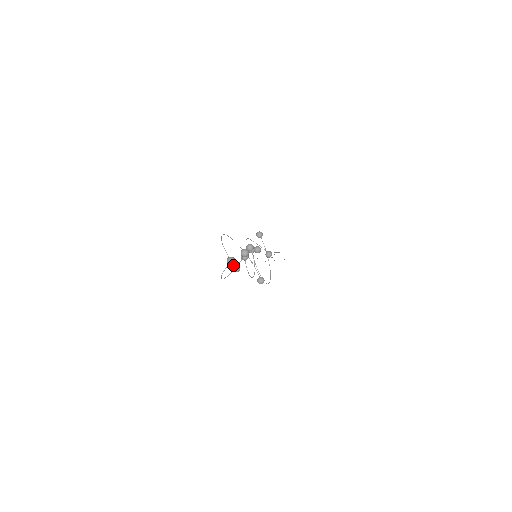
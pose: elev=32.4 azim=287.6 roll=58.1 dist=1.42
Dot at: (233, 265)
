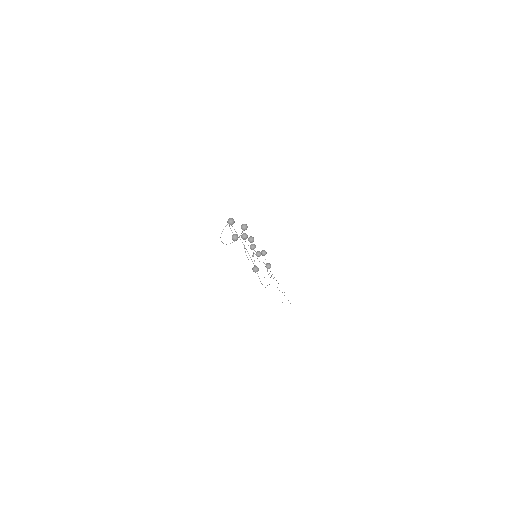
Dot at: (233, 234)
